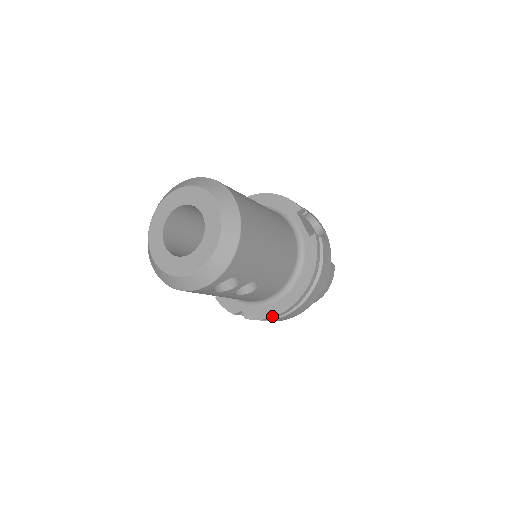
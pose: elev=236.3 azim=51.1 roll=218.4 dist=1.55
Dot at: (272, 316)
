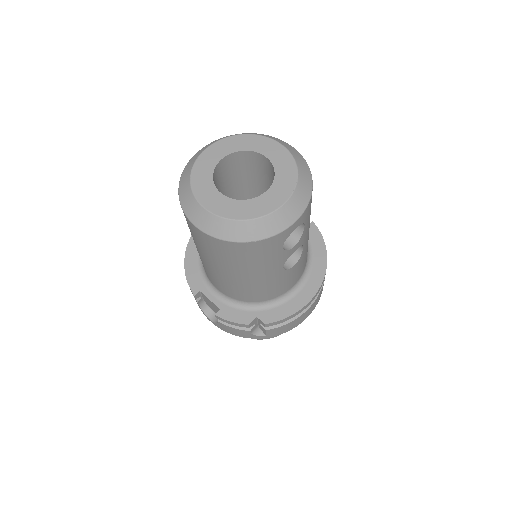
Dot at: (298, 310)
